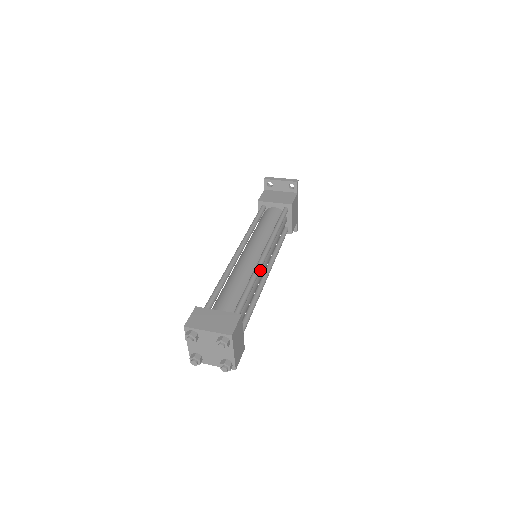
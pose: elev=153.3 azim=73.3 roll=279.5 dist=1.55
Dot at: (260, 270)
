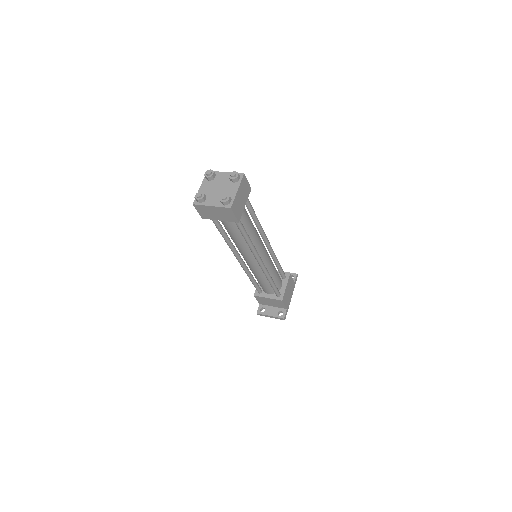
Dot at: (261, 241)
